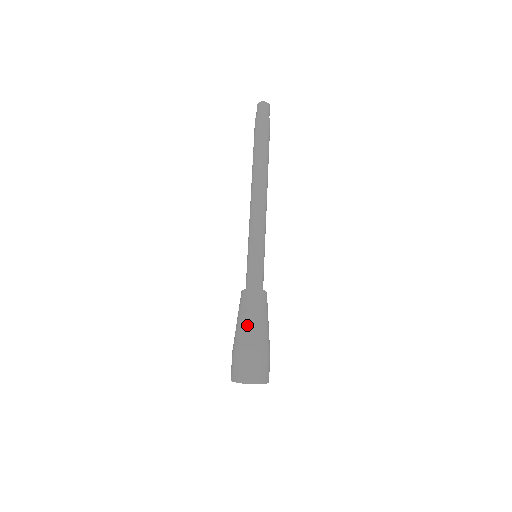
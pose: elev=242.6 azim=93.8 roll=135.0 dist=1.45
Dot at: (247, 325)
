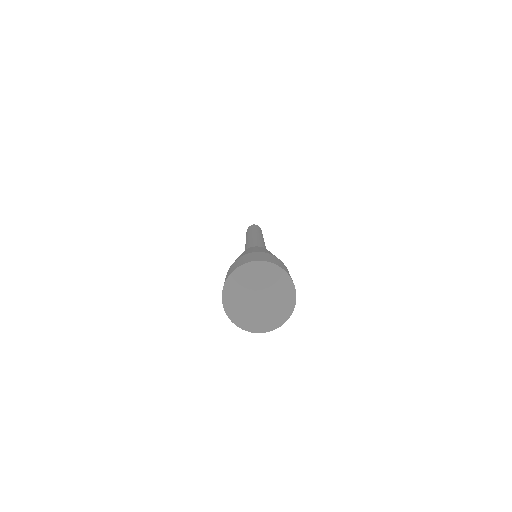
Dot at: (256, 249)
